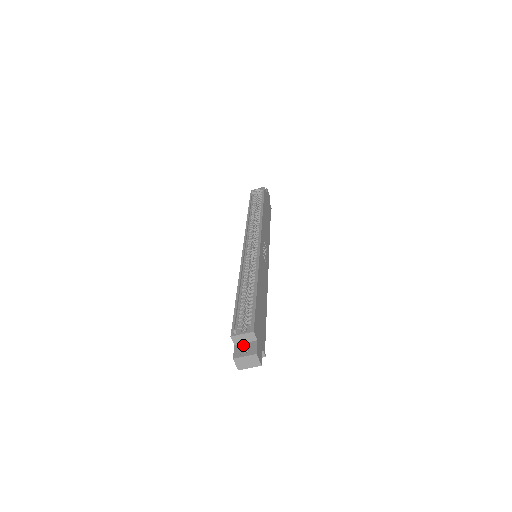
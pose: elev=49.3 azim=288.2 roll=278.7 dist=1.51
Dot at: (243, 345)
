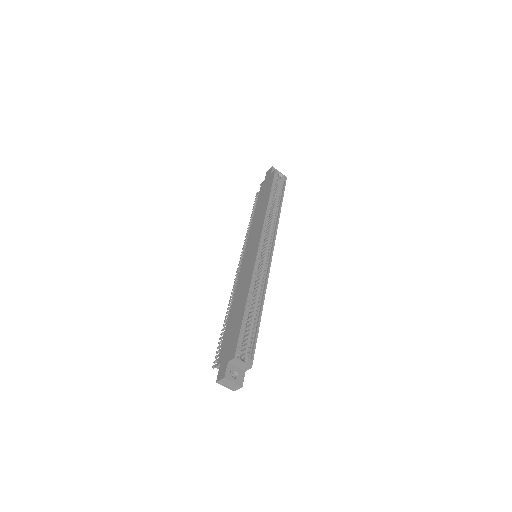
Dot at: (235, 368)
